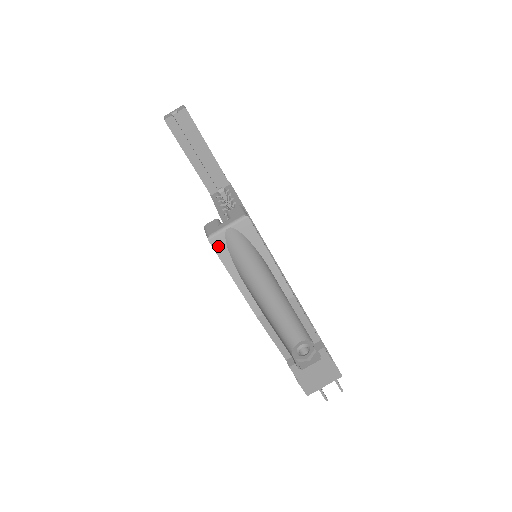
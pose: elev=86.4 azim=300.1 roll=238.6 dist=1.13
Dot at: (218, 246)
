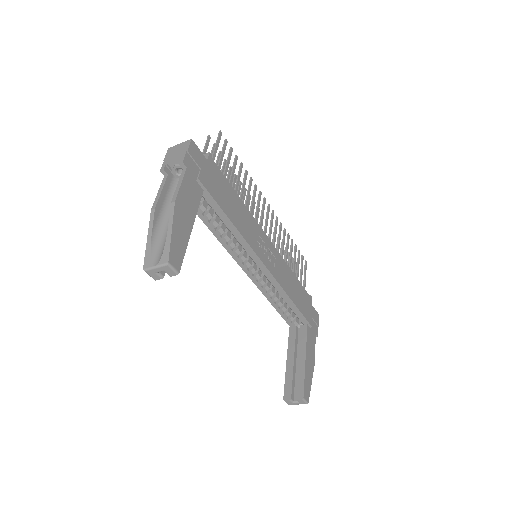
Dot at: occluded
